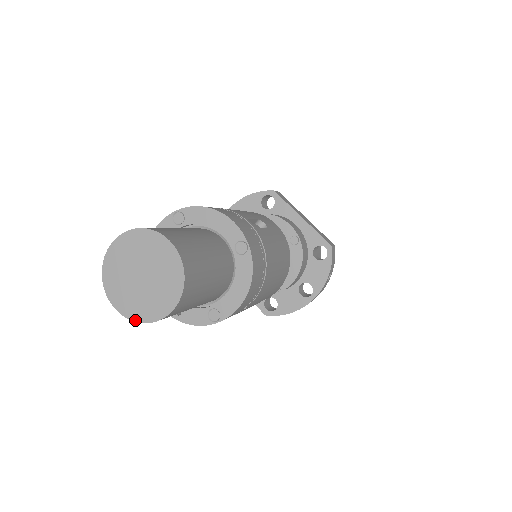
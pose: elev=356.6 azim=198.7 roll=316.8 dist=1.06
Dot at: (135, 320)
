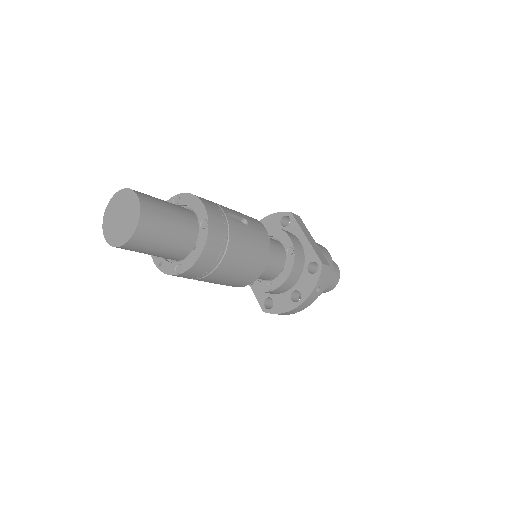
Dot at: (111, 244)
